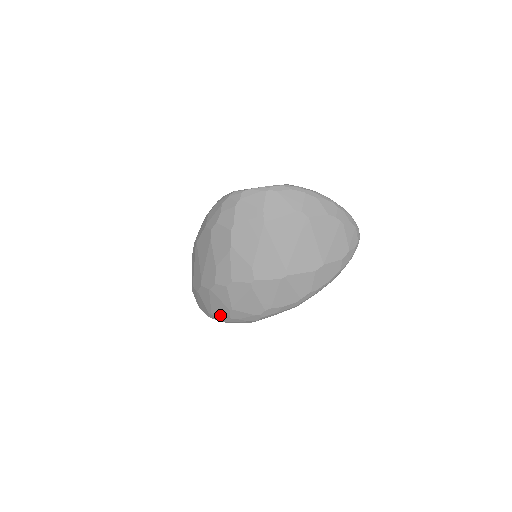
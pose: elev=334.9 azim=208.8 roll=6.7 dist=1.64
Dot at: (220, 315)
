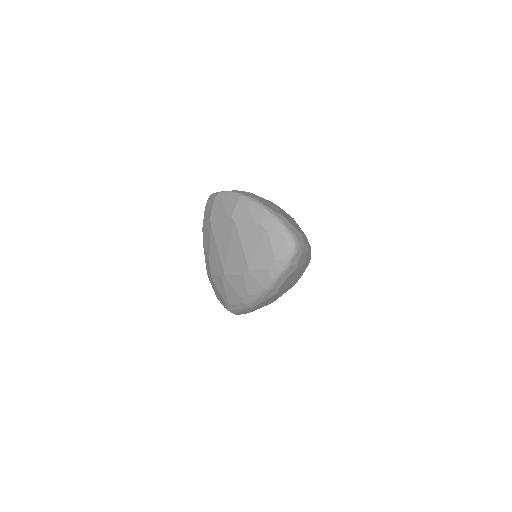
Dot at: occluded
